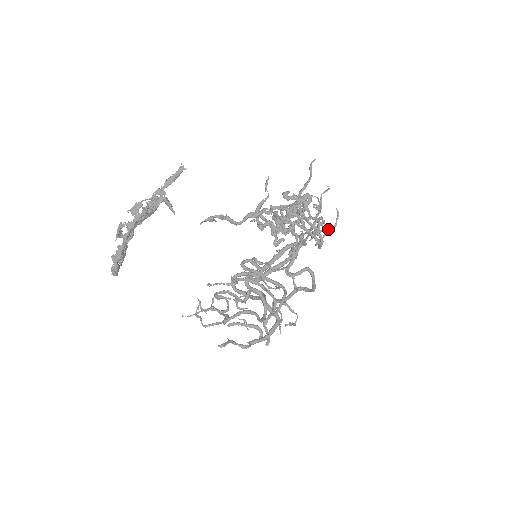
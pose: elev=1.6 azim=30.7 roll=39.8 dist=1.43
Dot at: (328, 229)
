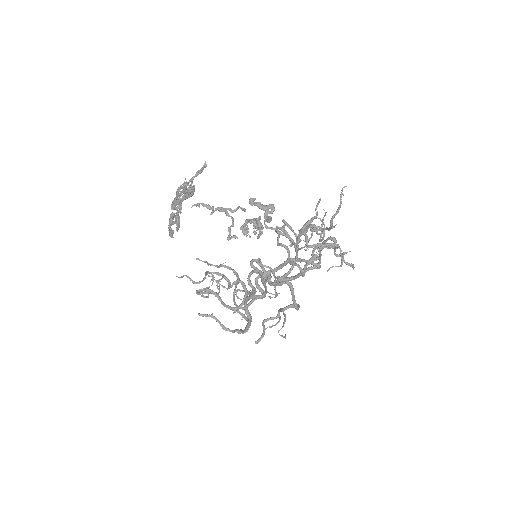
Dot at: (301, 248)
